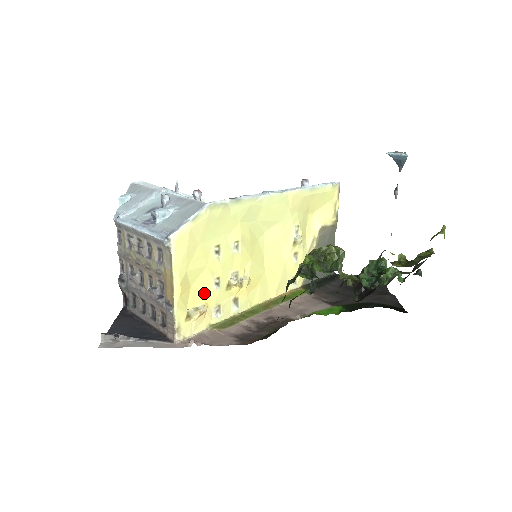
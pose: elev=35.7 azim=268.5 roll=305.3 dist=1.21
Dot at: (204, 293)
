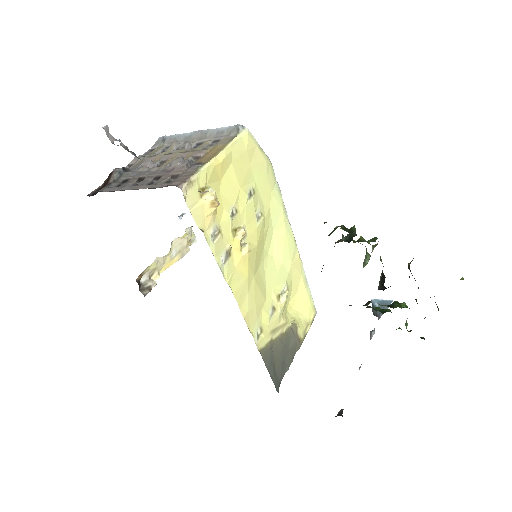
Dot at: (221, 202)
